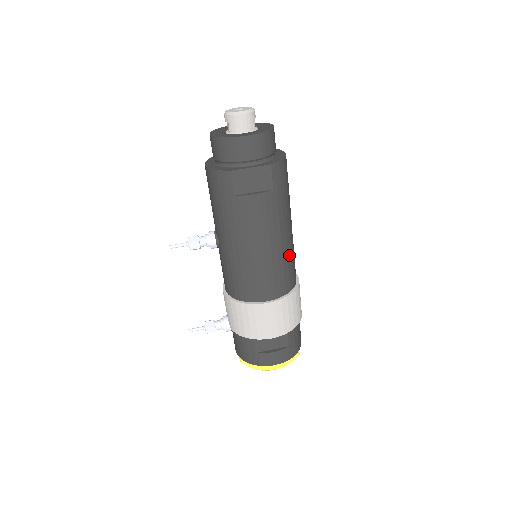
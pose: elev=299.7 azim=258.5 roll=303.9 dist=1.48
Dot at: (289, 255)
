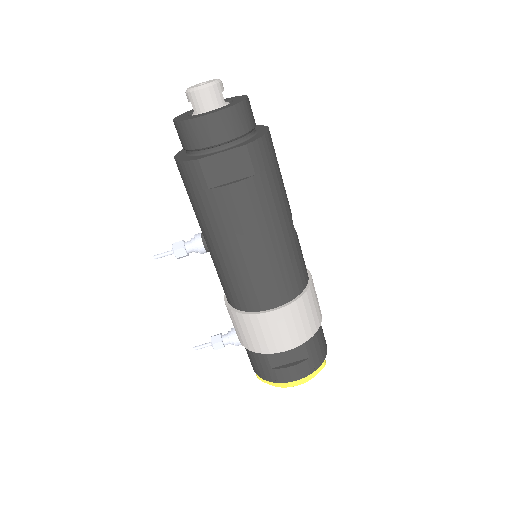
Dot at: (291, 251)
